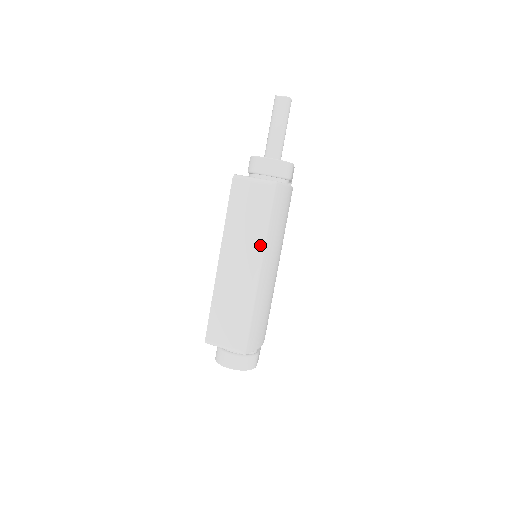
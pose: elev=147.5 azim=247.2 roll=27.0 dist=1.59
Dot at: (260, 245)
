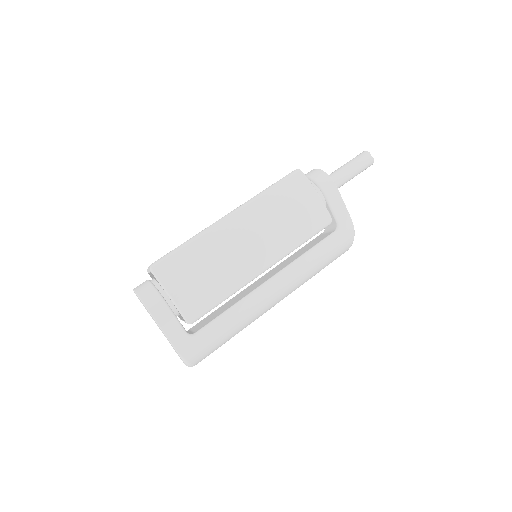
Dot at: (248, 201)
